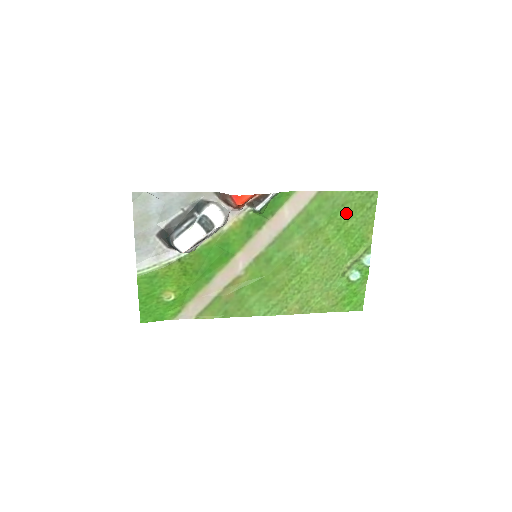
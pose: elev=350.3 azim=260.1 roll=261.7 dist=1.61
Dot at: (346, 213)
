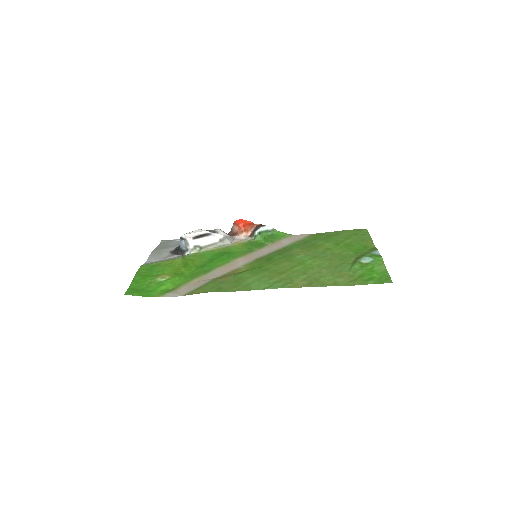
Dot at: (341, 238)
